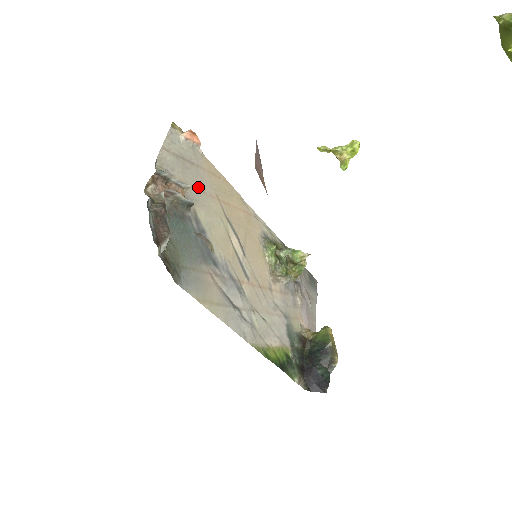
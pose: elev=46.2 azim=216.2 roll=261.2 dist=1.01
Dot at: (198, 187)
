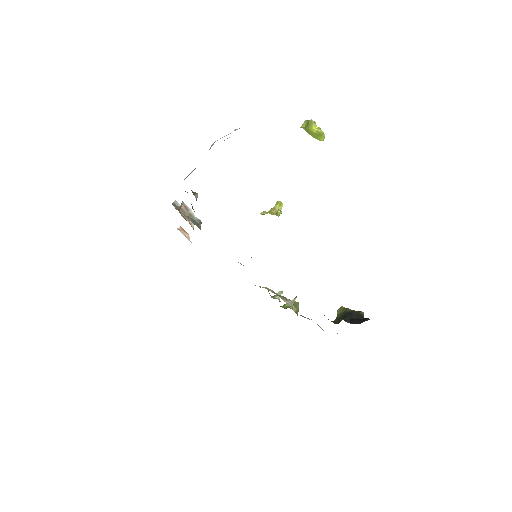
Dot at: occluded
